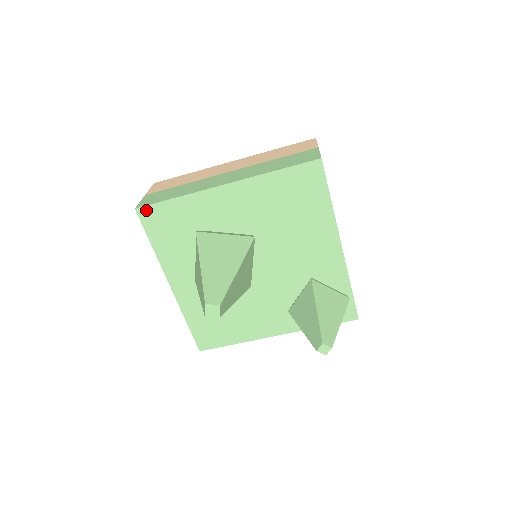
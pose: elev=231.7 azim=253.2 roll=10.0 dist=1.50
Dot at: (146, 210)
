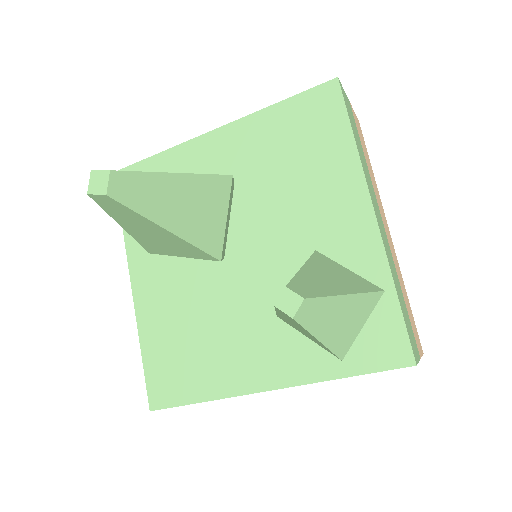
Dot at: occluded
